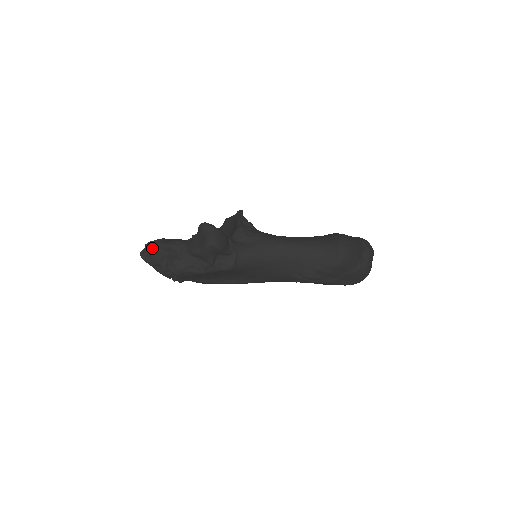
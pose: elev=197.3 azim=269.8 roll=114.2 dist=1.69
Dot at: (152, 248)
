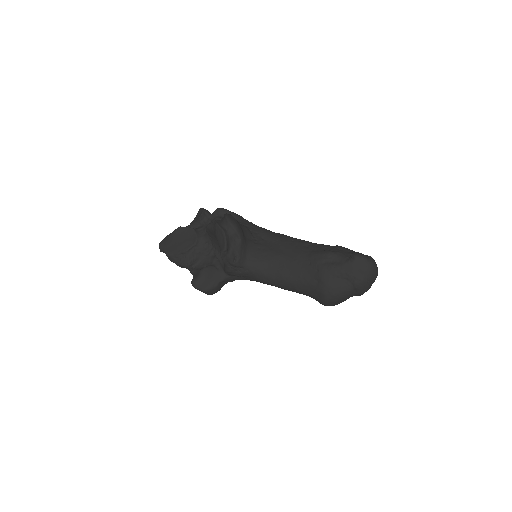
Dot at: occluded
